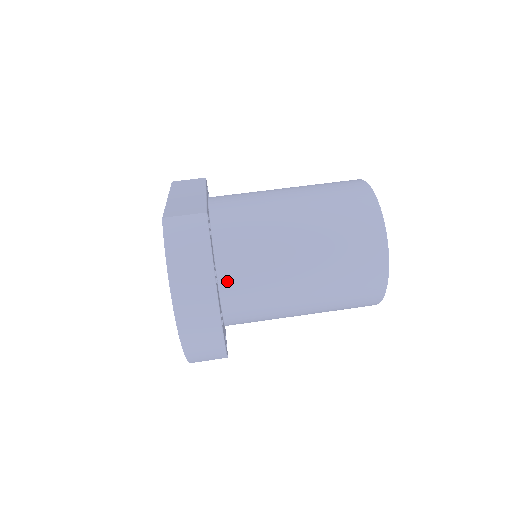
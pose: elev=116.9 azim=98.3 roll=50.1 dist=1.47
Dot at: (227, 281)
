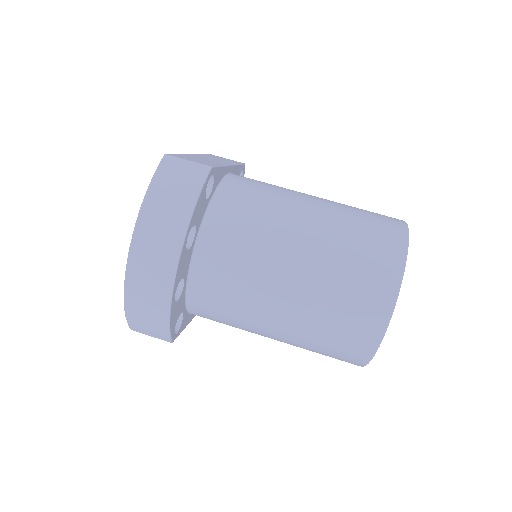
Dot at: (204, 253)
